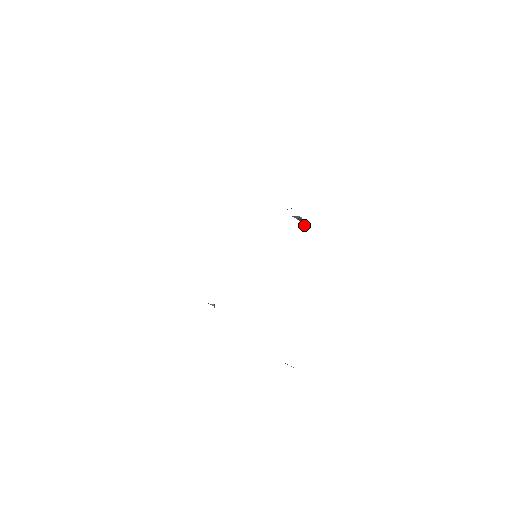
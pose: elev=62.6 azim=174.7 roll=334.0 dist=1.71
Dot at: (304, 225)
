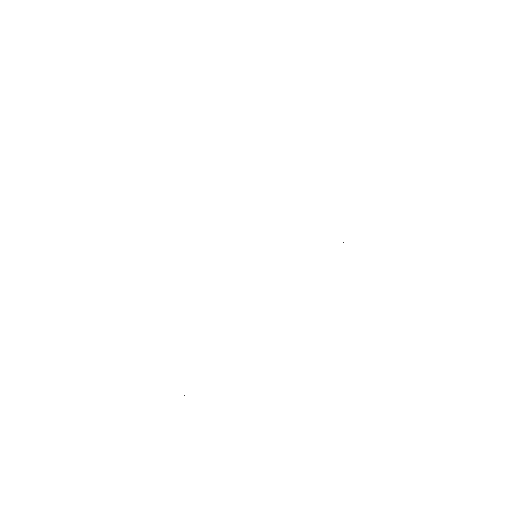
Dot at: occluded
